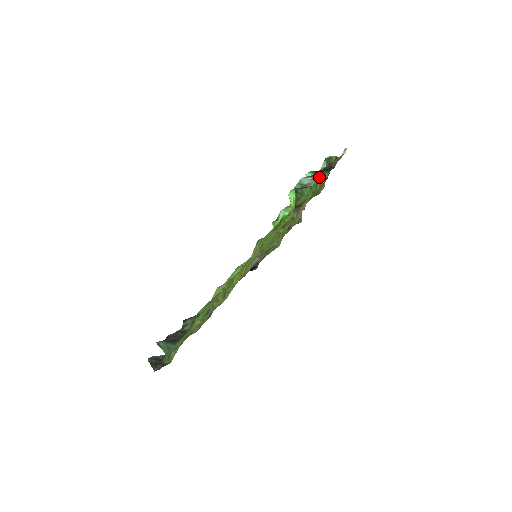
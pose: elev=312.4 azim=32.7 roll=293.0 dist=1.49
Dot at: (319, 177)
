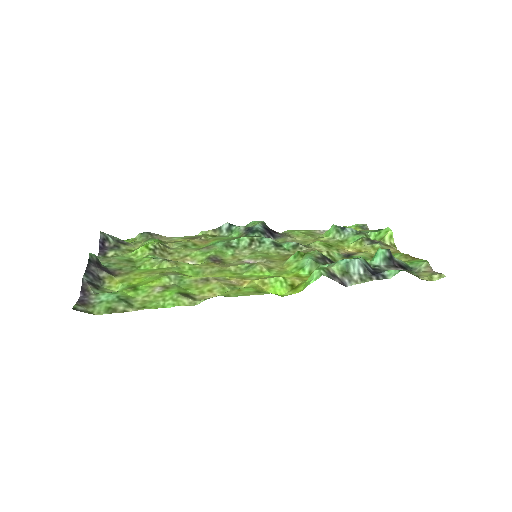
Dot at: occluded
